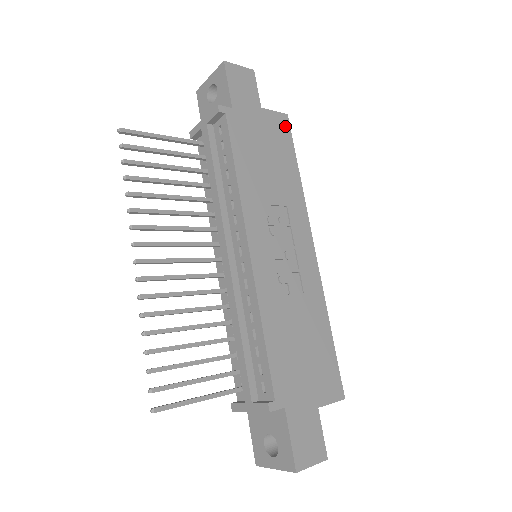
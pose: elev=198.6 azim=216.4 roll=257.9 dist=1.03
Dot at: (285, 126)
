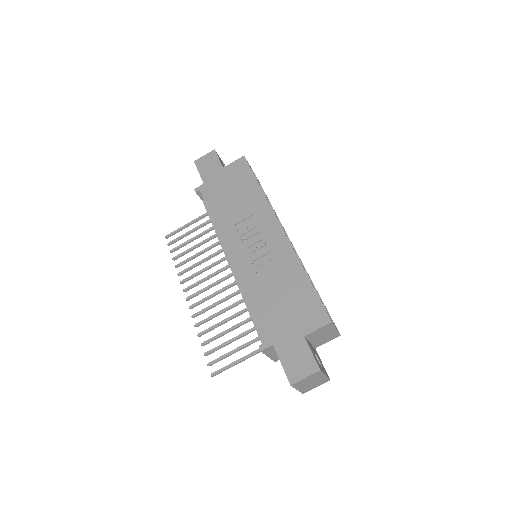
Dot at: (243, 165)
